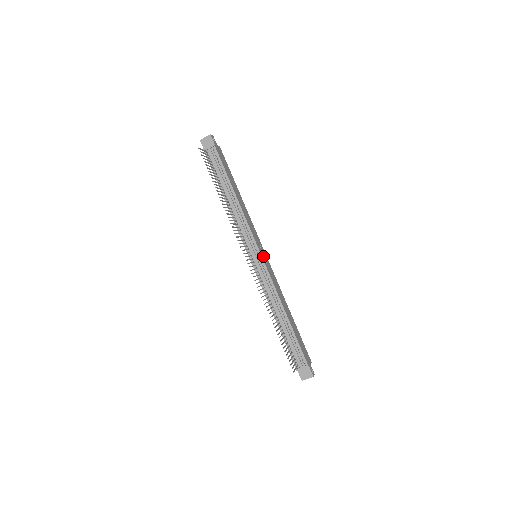
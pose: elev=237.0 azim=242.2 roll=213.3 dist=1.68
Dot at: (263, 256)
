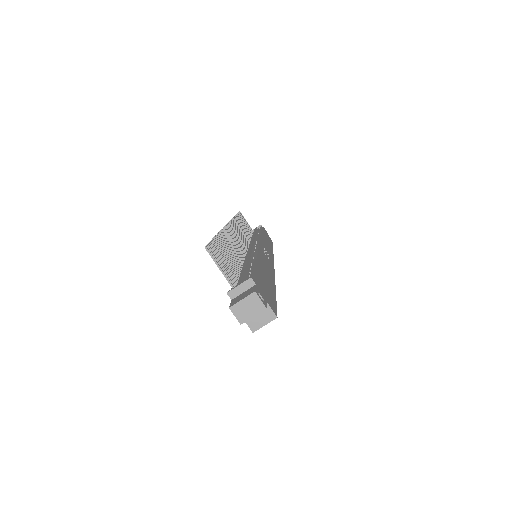
Dot at: (264, 251)
